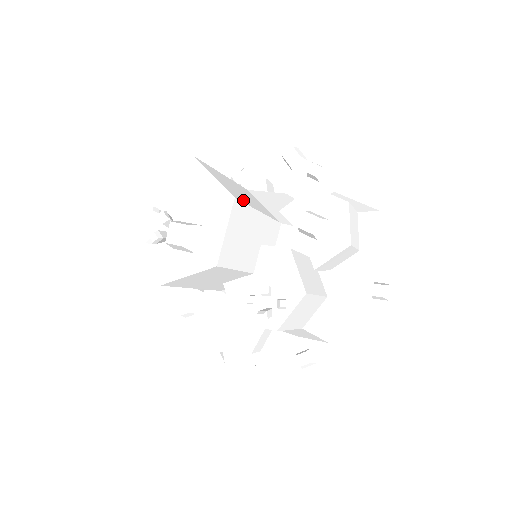
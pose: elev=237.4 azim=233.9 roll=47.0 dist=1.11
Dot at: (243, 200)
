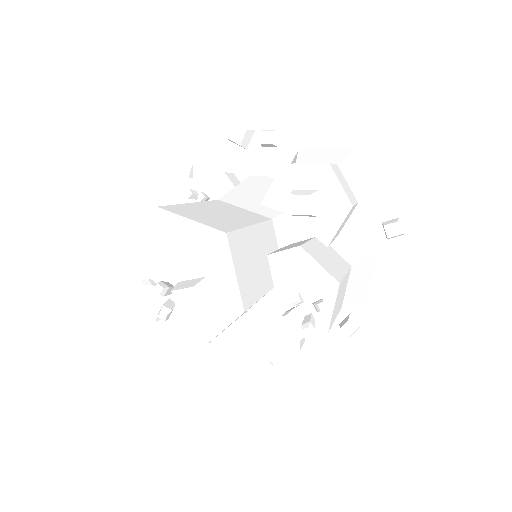
Dot at: (231, 226)
